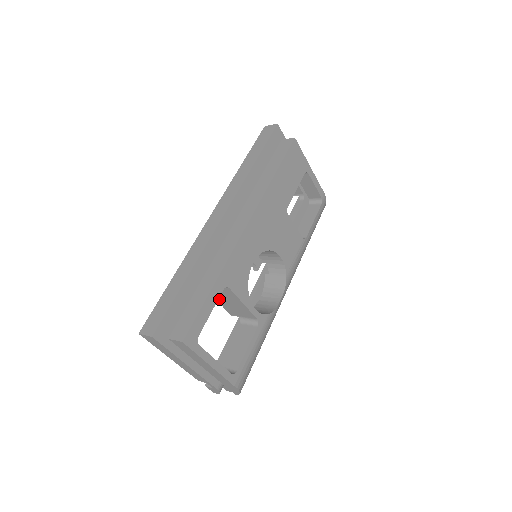
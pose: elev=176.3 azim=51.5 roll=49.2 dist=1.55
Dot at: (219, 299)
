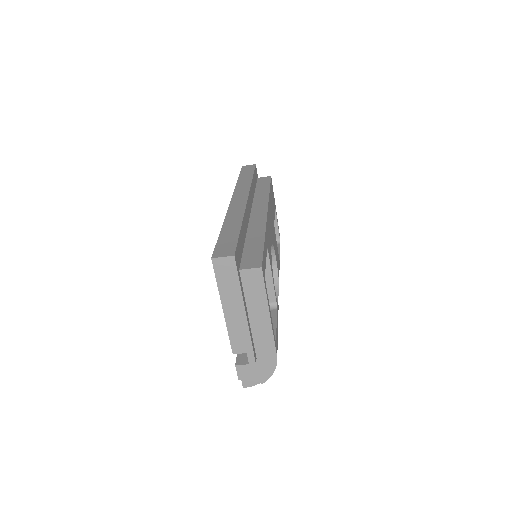
Dot at: occluded
